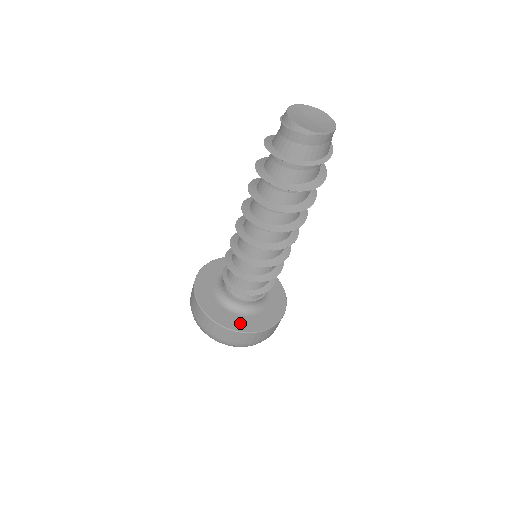
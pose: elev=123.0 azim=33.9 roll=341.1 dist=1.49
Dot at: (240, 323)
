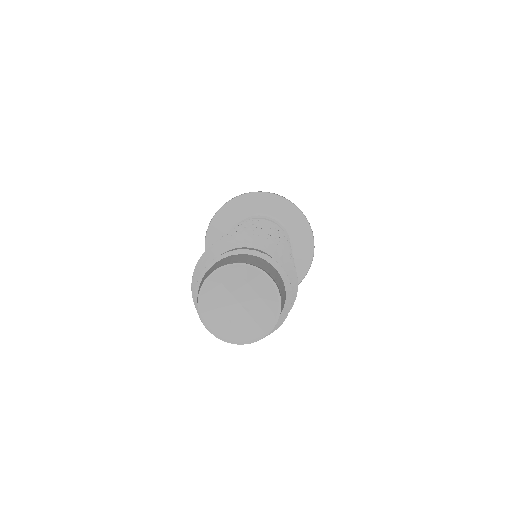
Dot at: occluded
